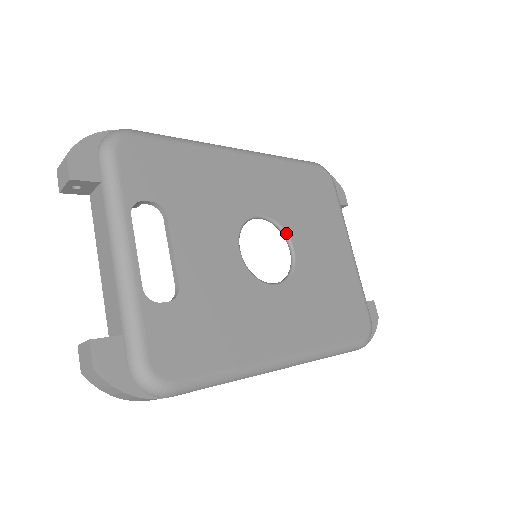
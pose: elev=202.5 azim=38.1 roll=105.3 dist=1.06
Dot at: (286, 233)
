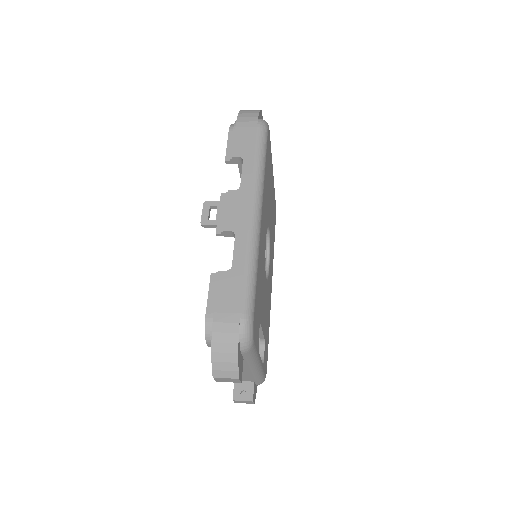
Dot at: (268, 226)
